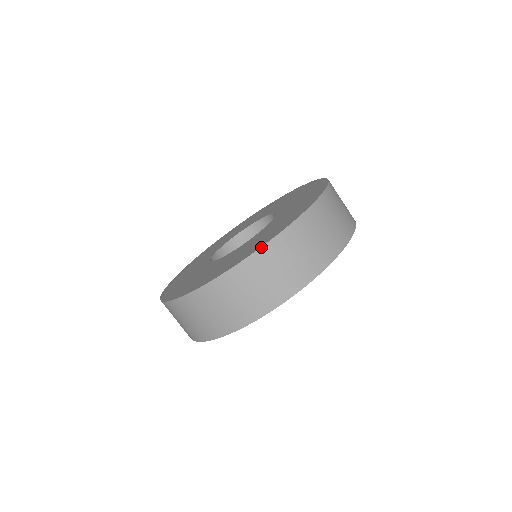
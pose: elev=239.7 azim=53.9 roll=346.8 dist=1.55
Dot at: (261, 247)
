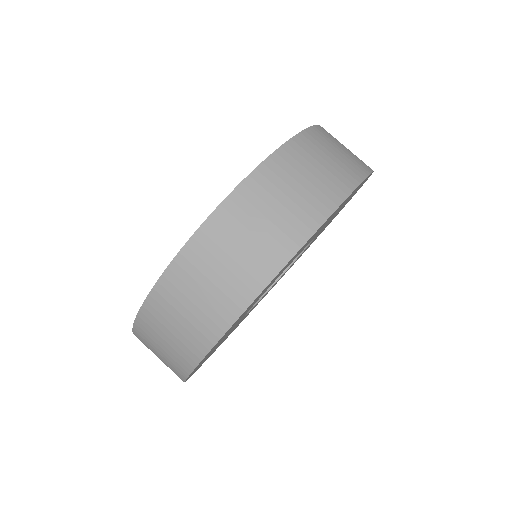
Dot at: (148, 295)
